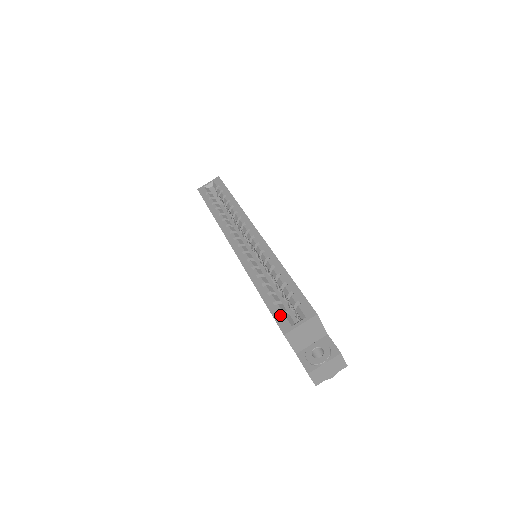
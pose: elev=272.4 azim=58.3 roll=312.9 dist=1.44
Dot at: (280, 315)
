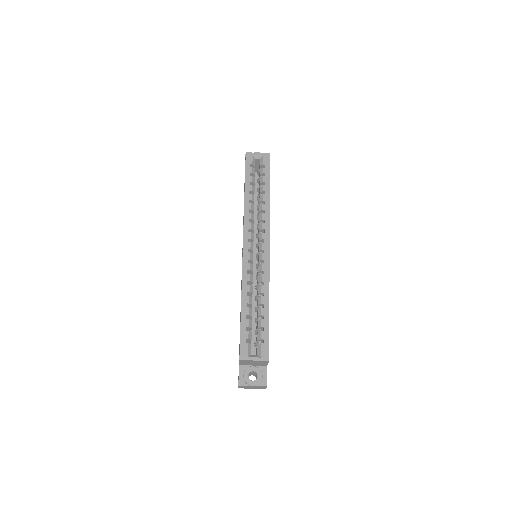
Dot at: (245, 342)
